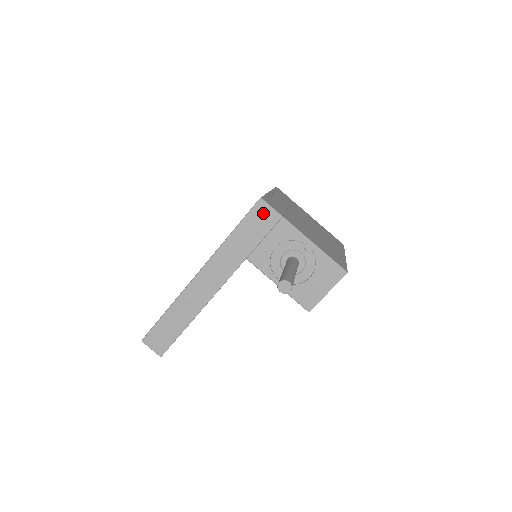
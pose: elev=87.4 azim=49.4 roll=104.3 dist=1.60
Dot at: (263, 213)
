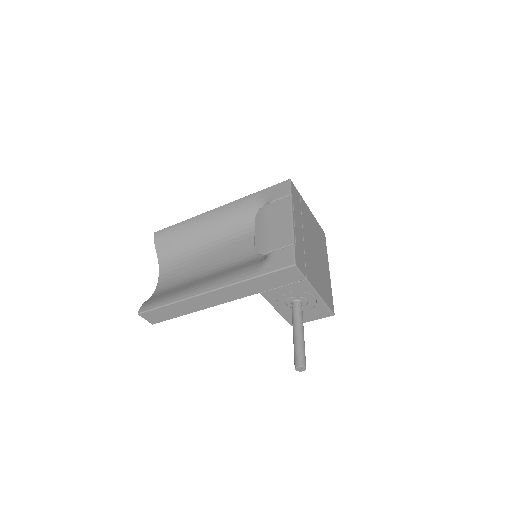
Dot at: (291, 274)
